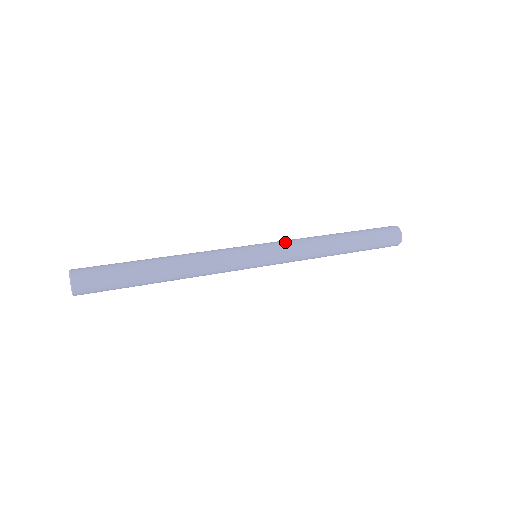
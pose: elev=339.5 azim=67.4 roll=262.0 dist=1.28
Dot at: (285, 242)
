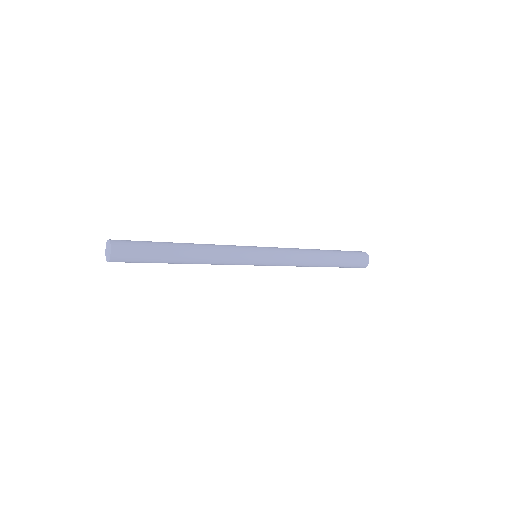
Dot at: occluded
